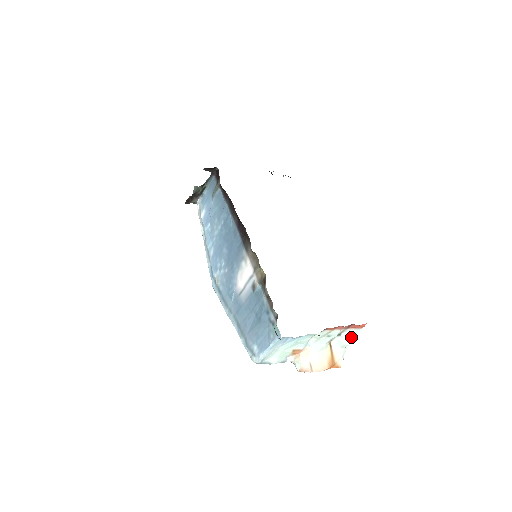
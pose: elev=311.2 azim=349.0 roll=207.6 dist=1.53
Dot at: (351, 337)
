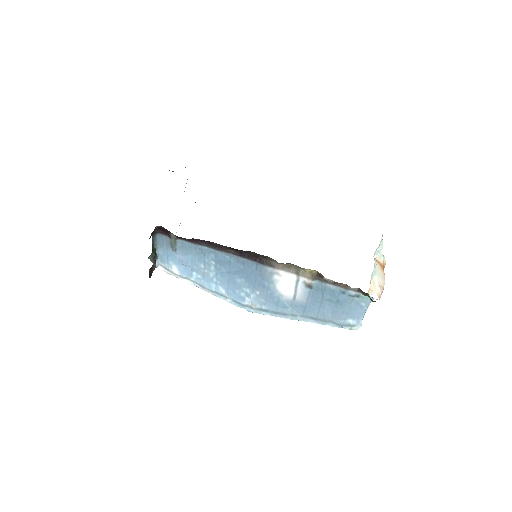
Dot at: (382, 239)
